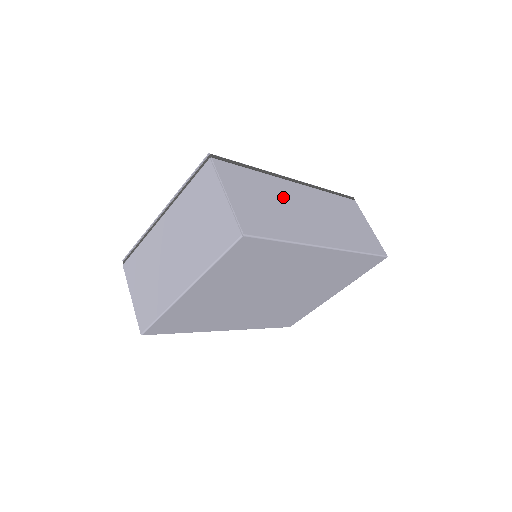
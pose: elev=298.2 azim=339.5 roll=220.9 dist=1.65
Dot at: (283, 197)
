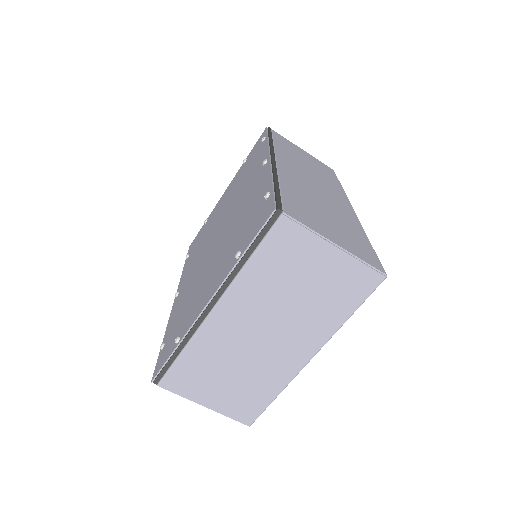
Dot at: (307, 191)
